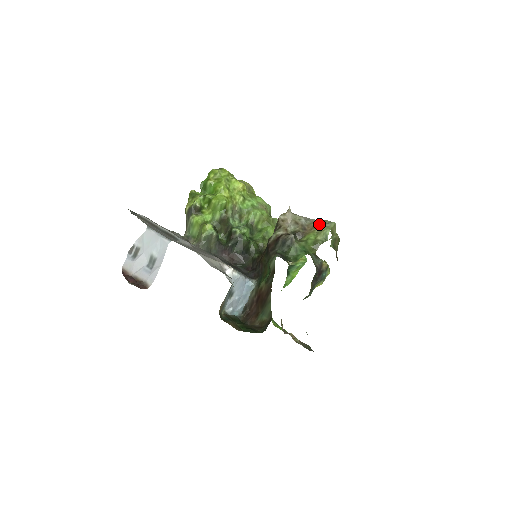
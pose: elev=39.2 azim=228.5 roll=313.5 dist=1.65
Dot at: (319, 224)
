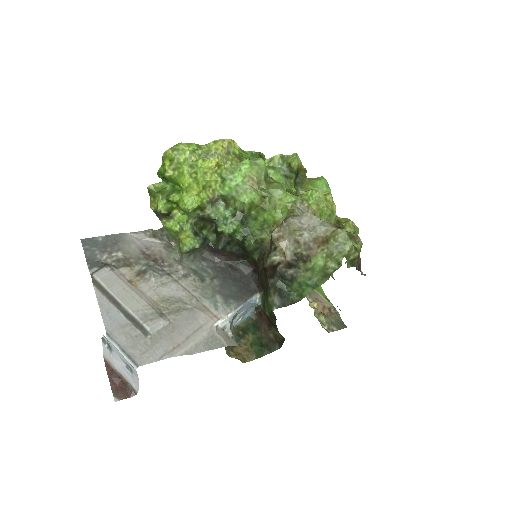
Dot at: (329, 241)
